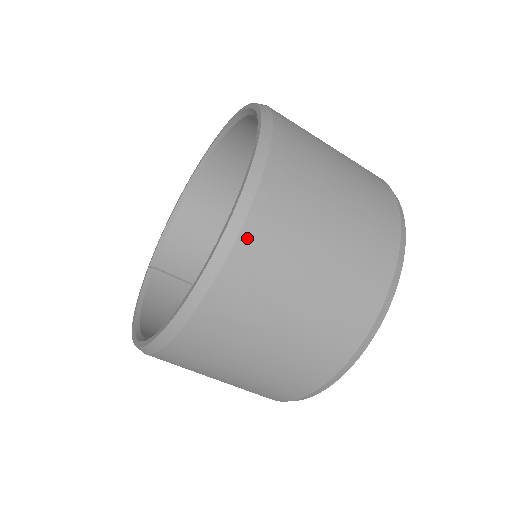
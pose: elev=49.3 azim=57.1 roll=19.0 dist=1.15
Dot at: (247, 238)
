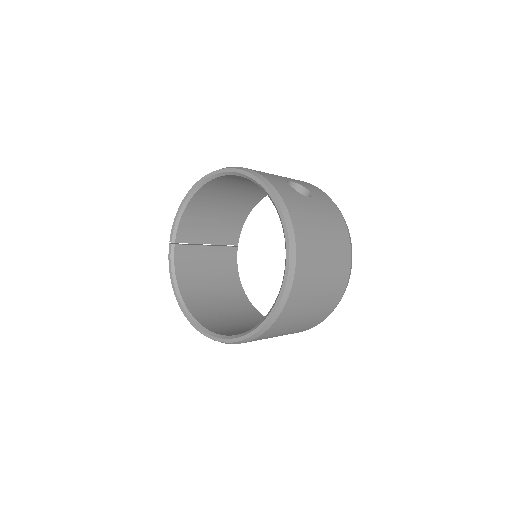
Dot at: (280, 319)
